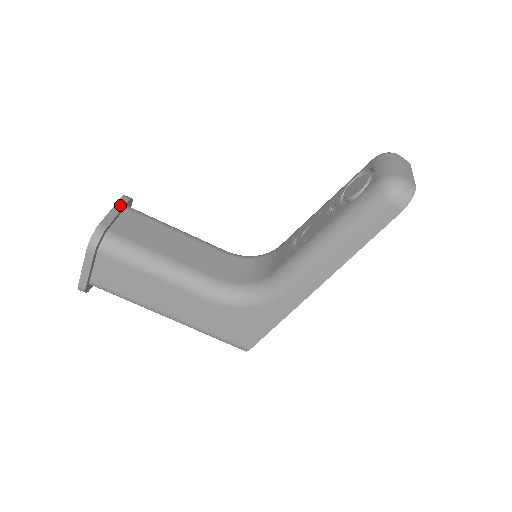
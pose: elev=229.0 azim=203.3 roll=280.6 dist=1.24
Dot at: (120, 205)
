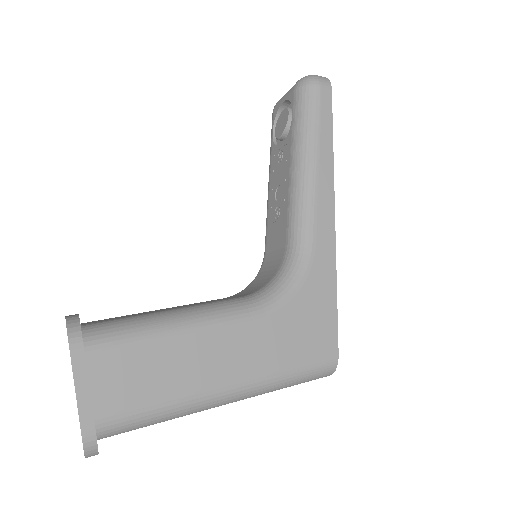
Dot at: occluded
